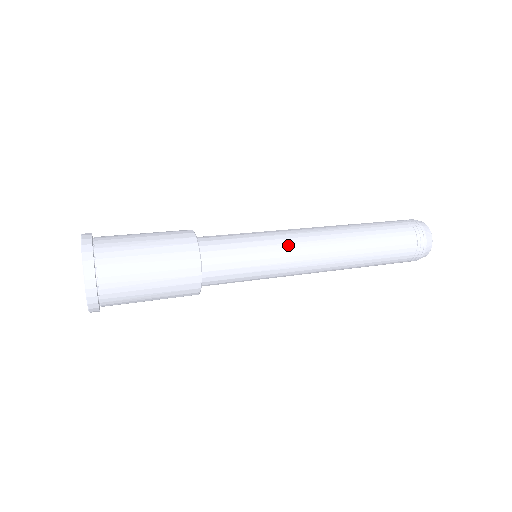
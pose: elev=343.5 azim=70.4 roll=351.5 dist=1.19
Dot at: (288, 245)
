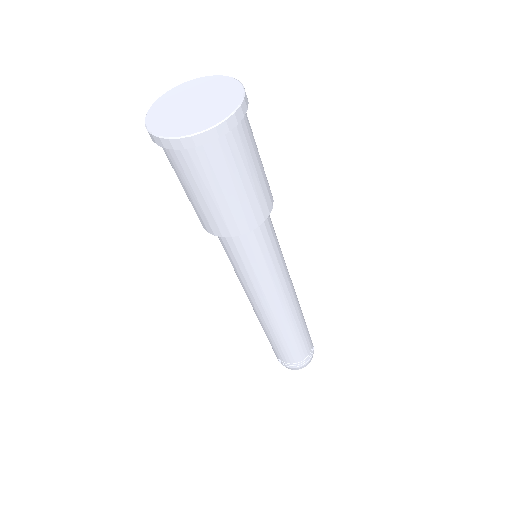
Dot at: occluded
